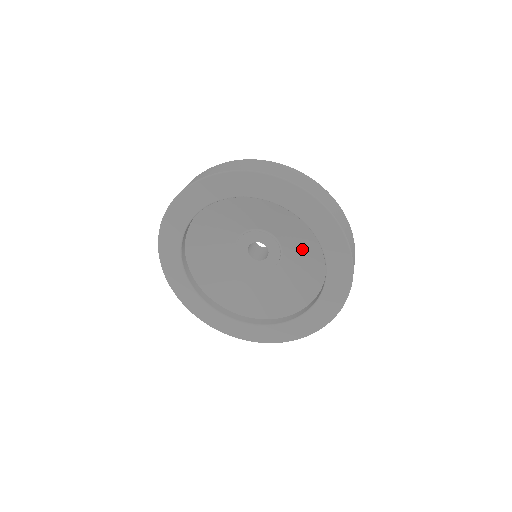
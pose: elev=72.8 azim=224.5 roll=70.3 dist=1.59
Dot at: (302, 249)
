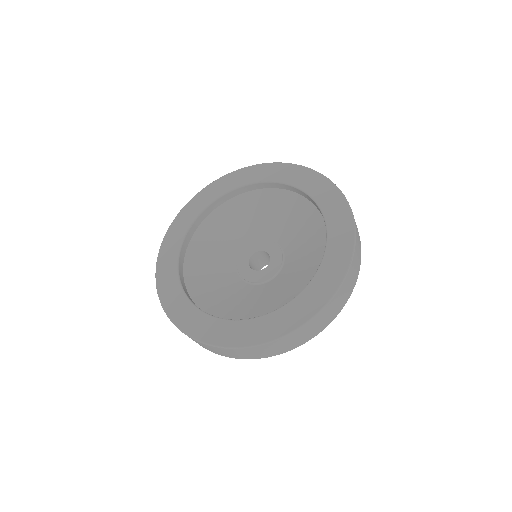
Dot at: (305, 247)
